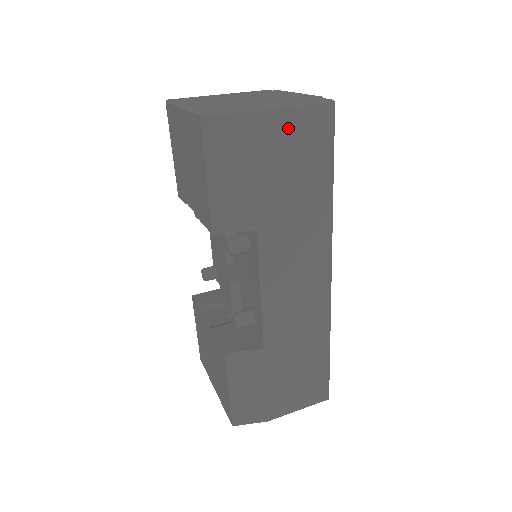
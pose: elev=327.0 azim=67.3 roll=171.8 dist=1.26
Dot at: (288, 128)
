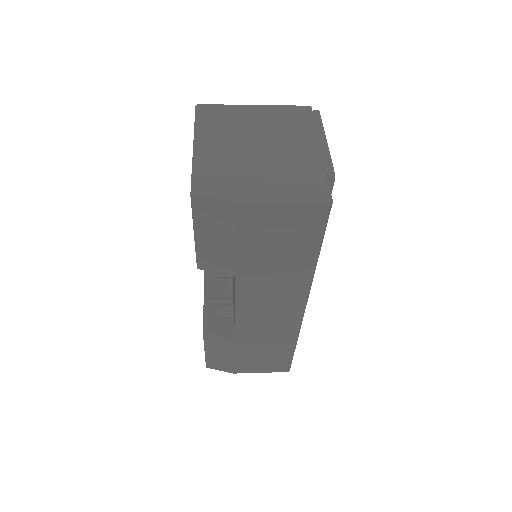
Dot at: (276, 217)
